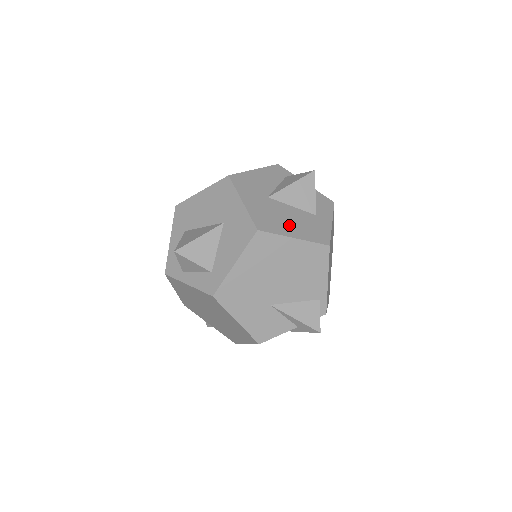
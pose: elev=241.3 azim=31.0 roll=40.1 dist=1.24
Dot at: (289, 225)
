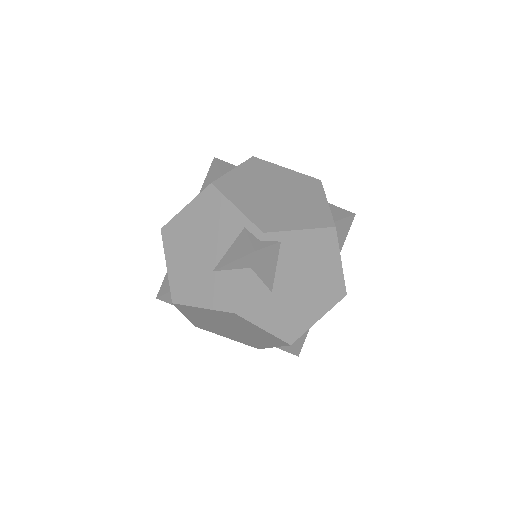
Dot at: occluded
